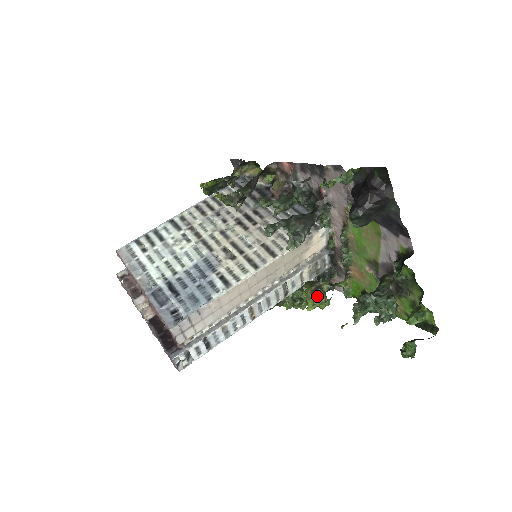
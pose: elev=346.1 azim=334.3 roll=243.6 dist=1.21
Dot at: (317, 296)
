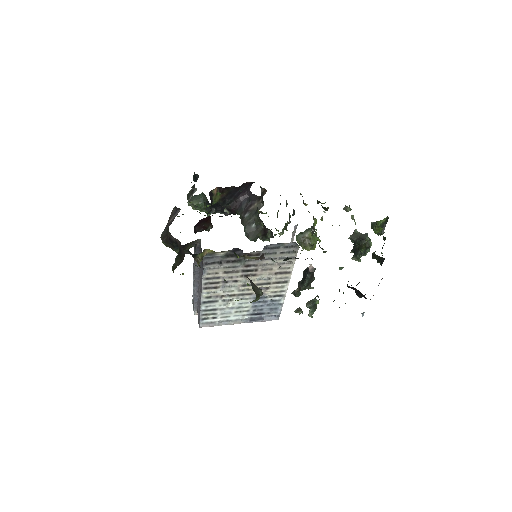
Dot at: occluded
